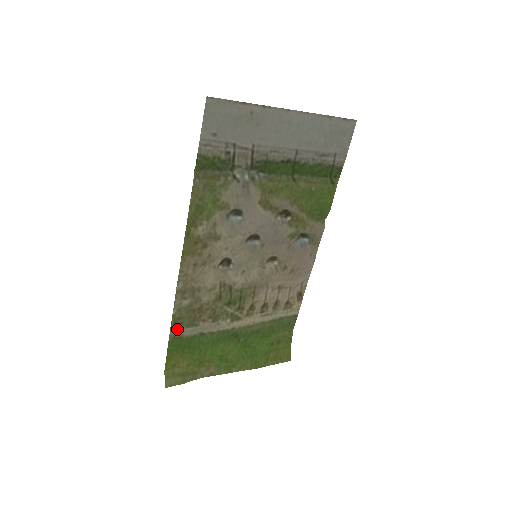
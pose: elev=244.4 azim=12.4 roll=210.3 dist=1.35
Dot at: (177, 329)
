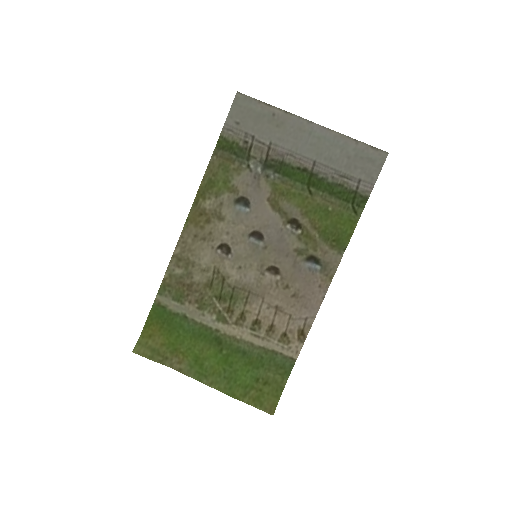
Dot at: (164, 296)
